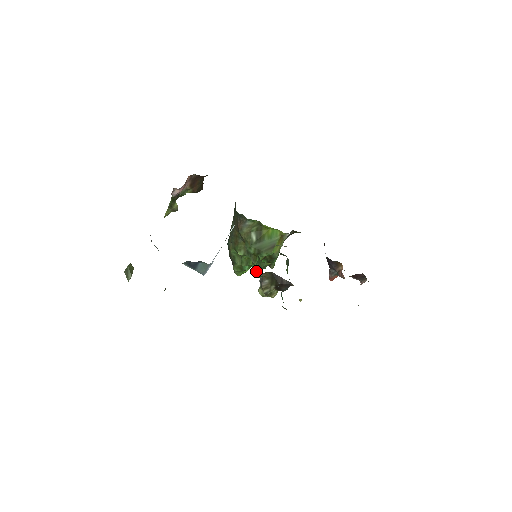
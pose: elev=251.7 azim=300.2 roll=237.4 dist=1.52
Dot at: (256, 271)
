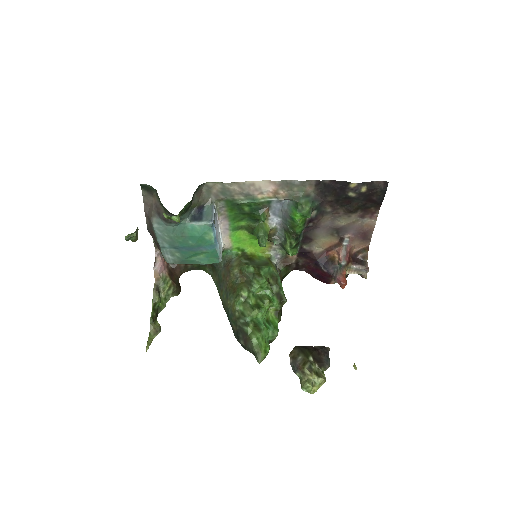
Dot at: (261, 242)
